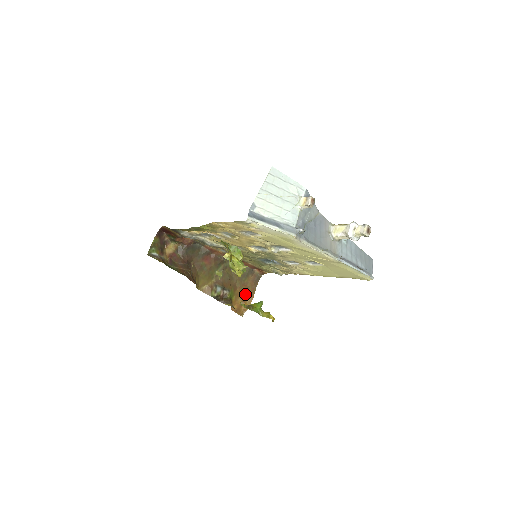
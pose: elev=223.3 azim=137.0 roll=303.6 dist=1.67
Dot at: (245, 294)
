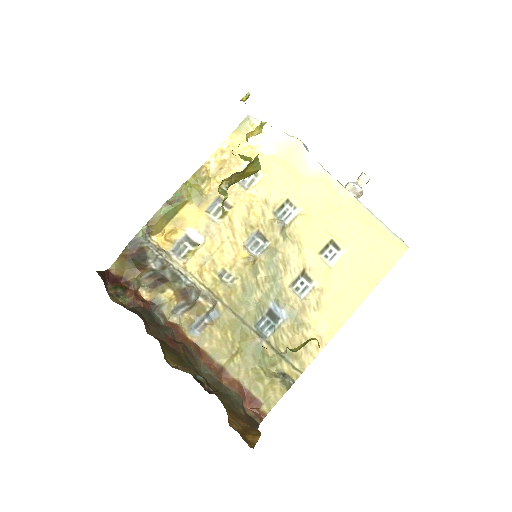
Dot at: (243, 426)
